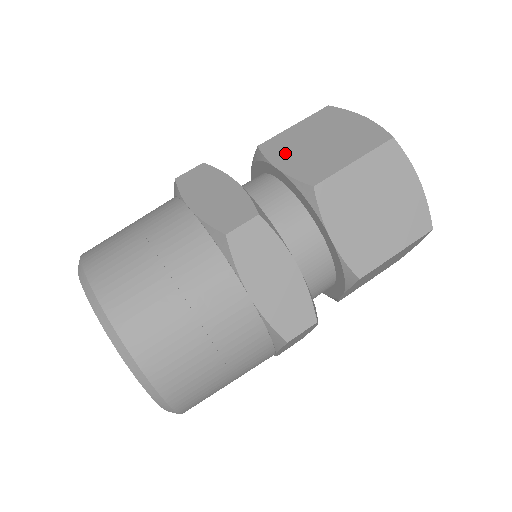
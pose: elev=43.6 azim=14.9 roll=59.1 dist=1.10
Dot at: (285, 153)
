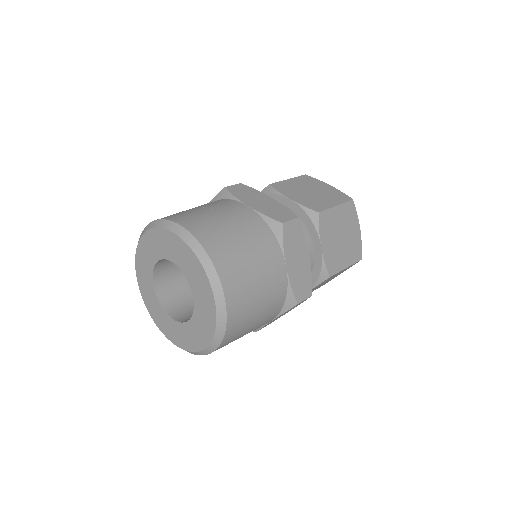
Dot at: (328, 234)
